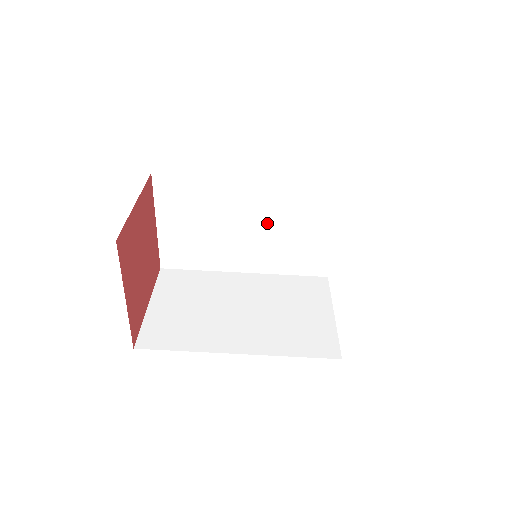
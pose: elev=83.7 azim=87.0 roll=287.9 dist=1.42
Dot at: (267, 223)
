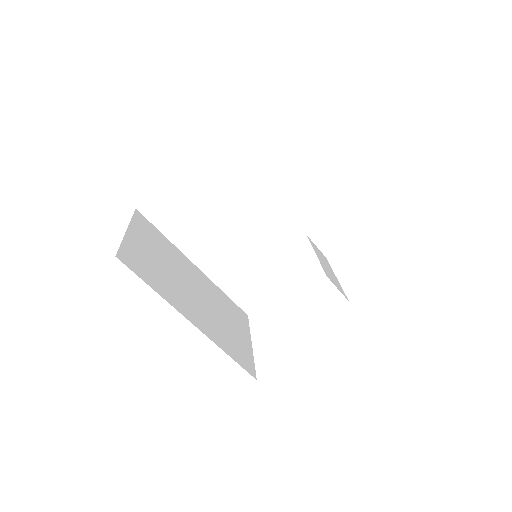
Dot at: occluded
